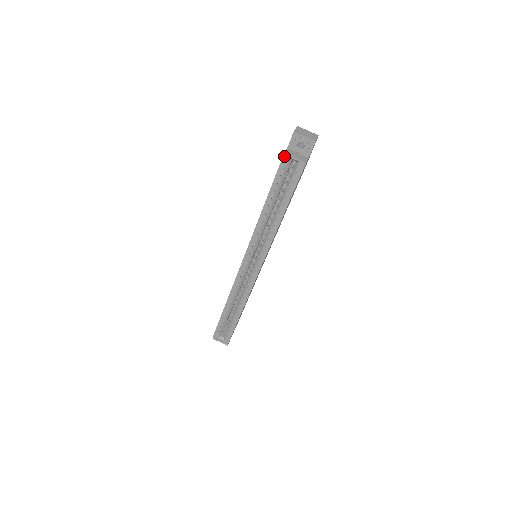
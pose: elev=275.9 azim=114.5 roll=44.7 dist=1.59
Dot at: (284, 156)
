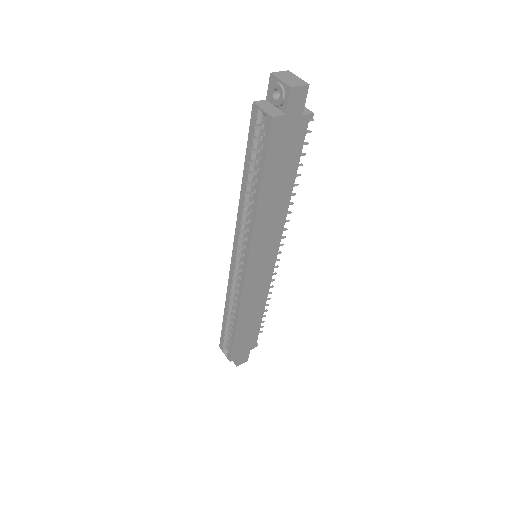
Dot at: (253, 107)
